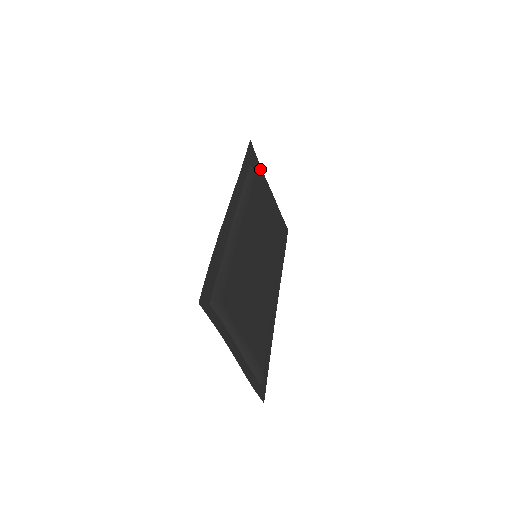
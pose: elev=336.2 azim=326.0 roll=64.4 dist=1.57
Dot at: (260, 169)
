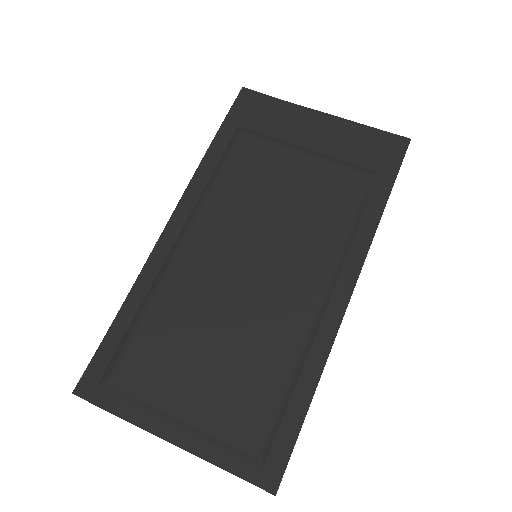
Dot at: (283, 106)
